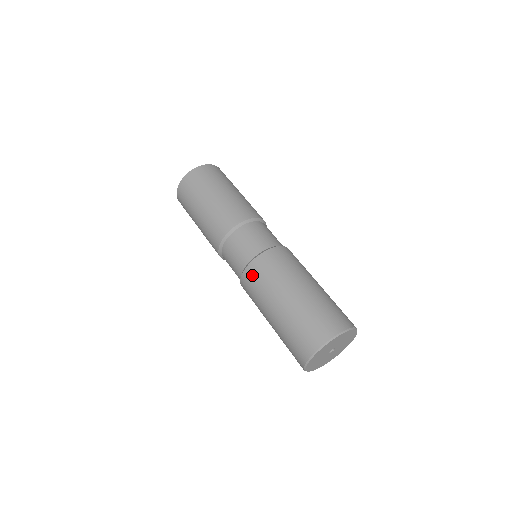
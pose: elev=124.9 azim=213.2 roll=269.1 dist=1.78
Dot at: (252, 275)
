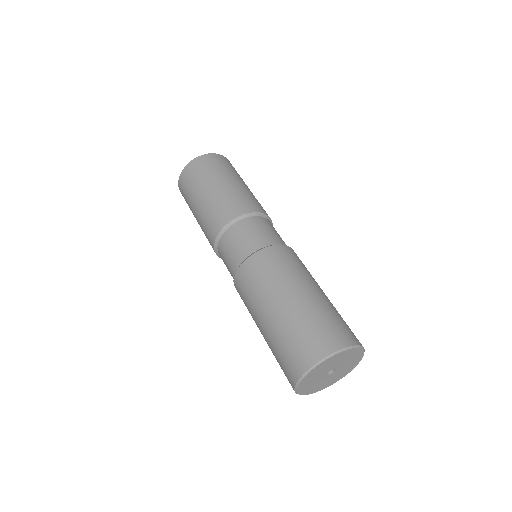
Dot at: (267, 258)
